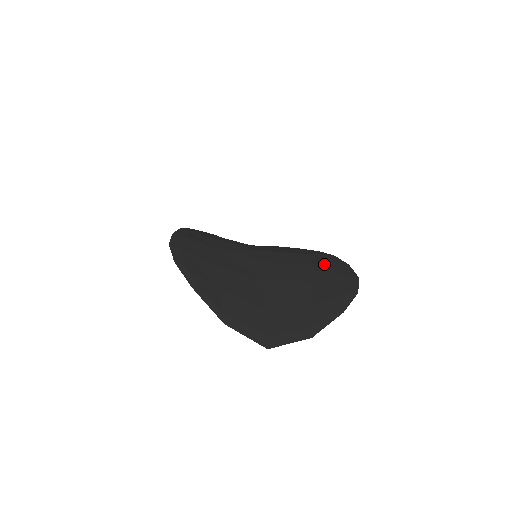
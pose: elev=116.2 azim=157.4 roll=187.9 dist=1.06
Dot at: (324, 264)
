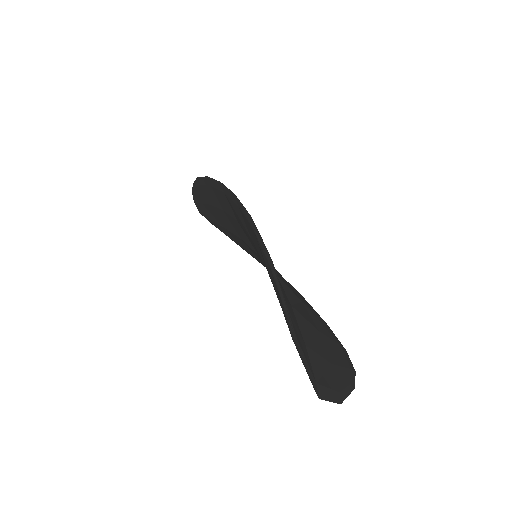
Dot at: (315, 313)
